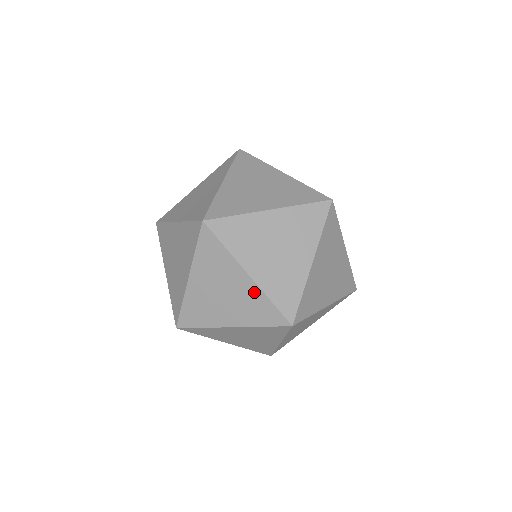
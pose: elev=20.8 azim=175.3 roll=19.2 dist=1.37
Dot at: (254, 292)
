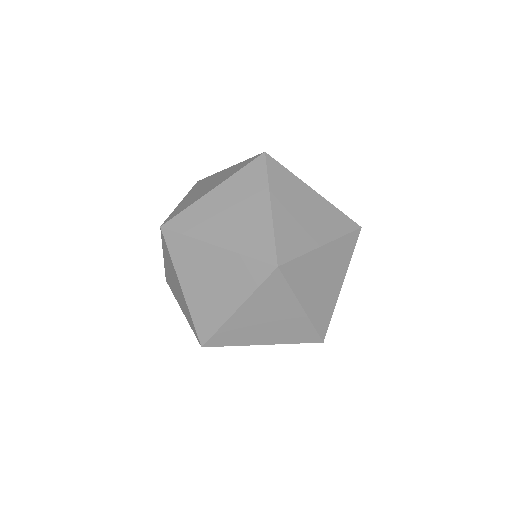
Dot at: occluded
